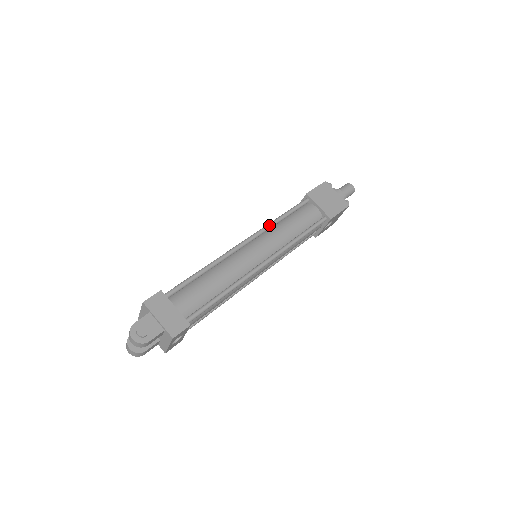
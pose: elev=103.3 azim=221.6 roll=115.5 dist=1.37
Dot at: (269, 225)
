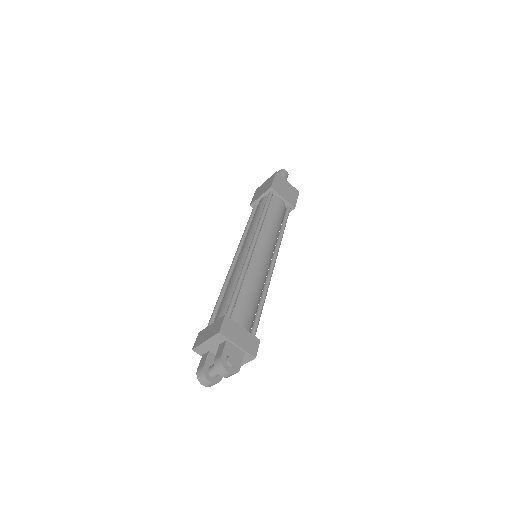
Dot at: (261, 224)
